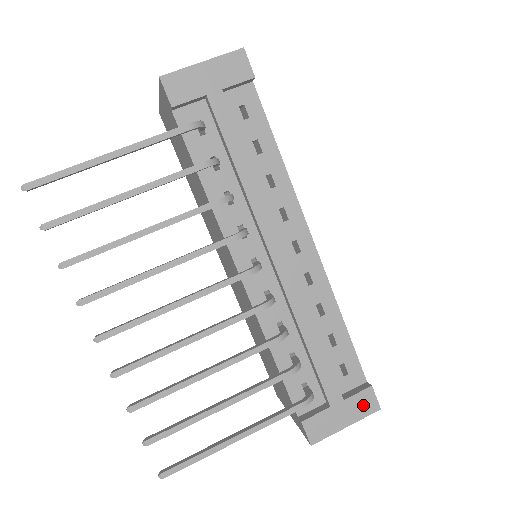
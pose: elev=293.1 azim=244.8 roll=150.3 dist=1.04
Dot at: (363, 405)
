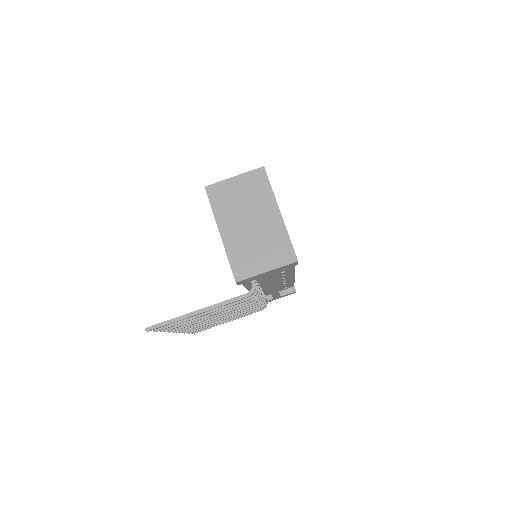
Dot at: occluded
